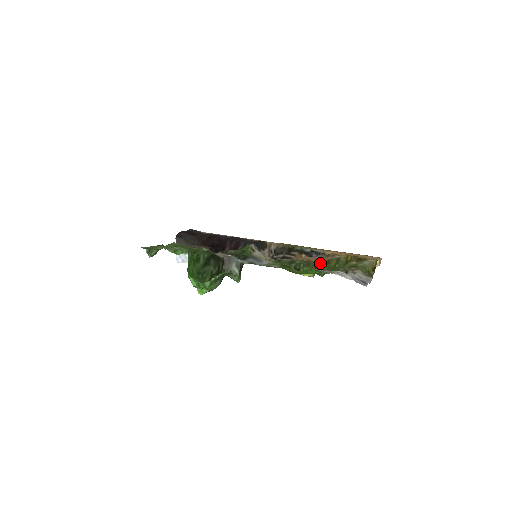
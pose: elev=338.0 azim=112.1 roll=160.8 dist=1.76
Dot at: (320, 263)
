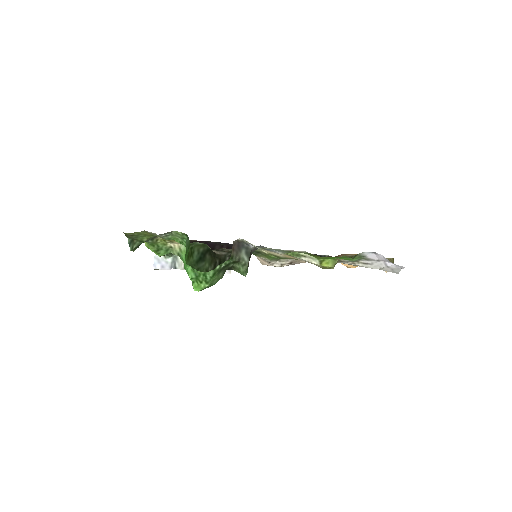
Dot at: occluded
